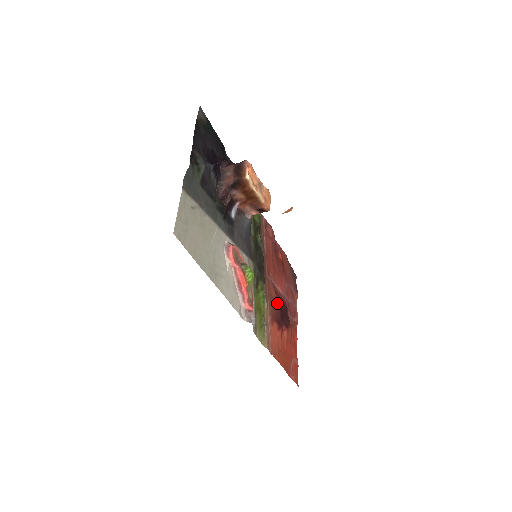
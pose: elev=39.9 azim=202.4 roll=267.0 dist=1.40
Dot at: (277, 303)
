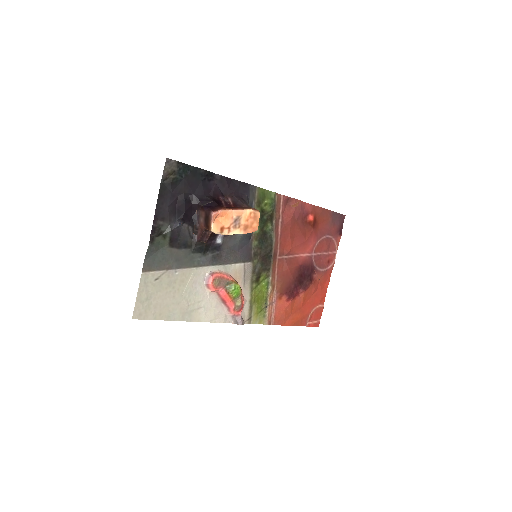
Dot at: (291, 276)
